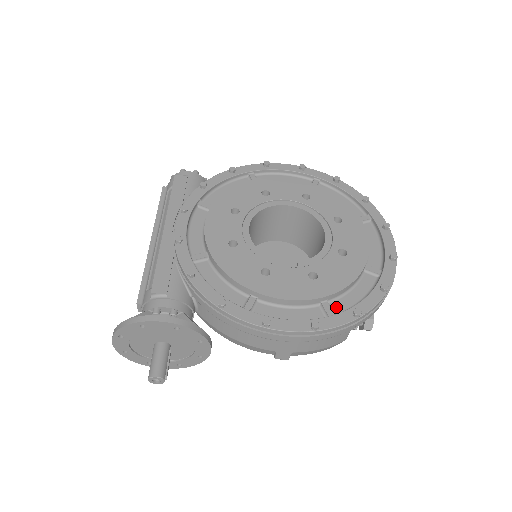
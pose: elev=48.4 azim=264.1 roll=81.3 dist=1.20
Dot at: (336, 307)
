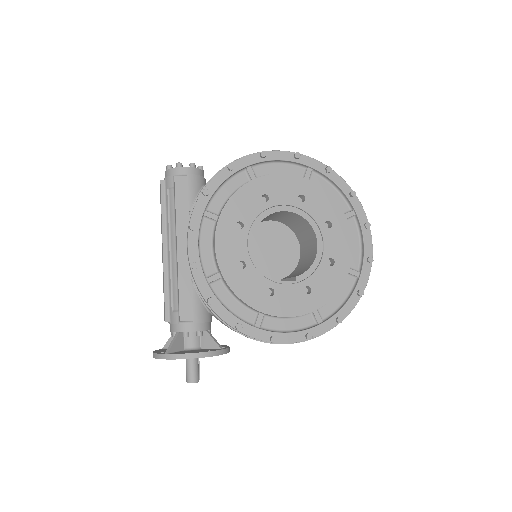
Dot at: (323, 312)
